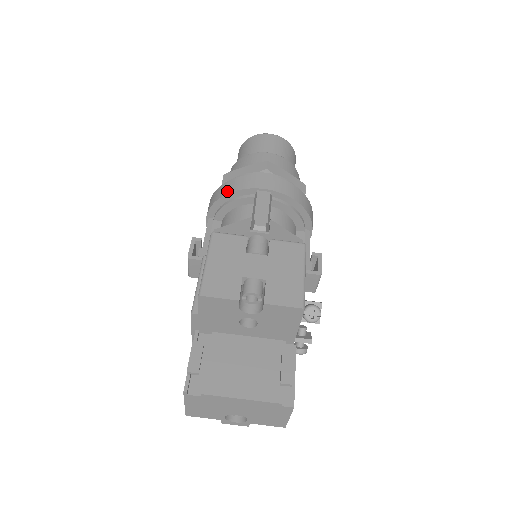
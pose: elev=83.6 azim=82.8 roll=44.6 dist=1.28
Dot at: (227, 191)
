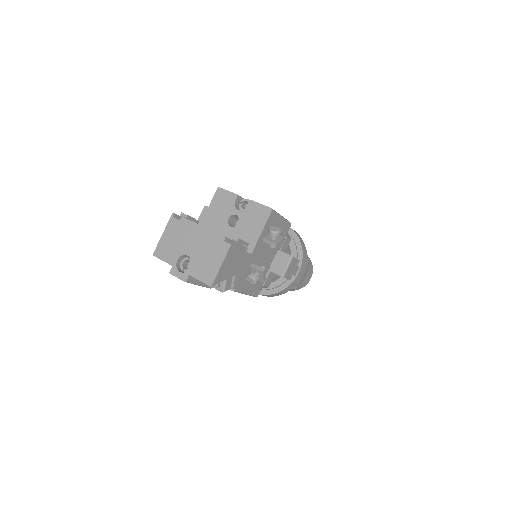
Dot at: occluded
